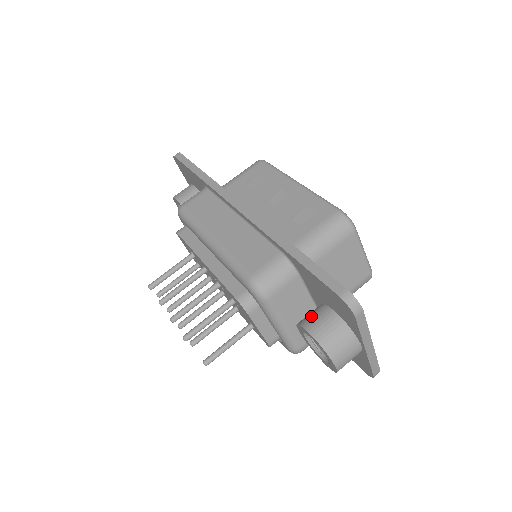
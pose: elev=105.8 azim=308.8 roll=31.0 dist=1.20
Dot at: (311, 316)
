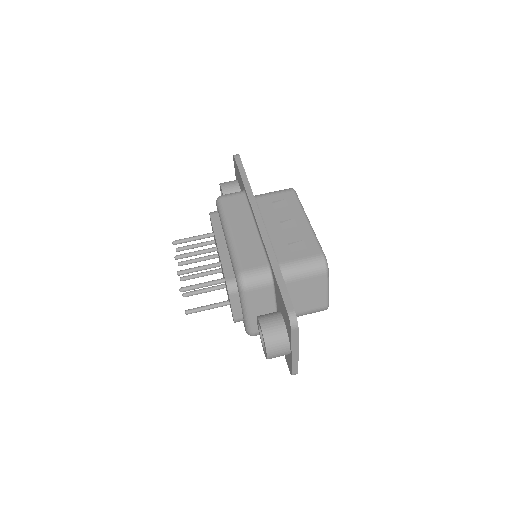
Dot at: (268, 316)
